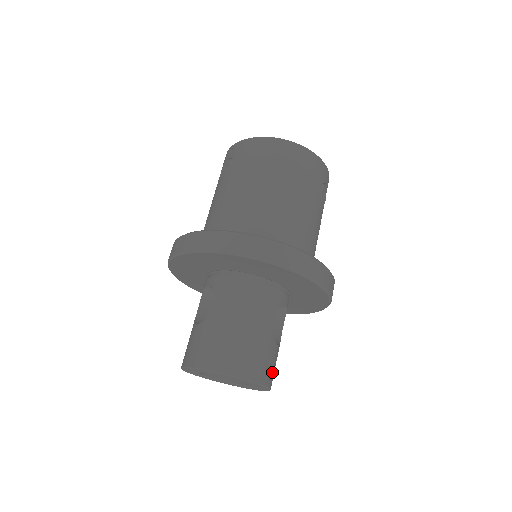
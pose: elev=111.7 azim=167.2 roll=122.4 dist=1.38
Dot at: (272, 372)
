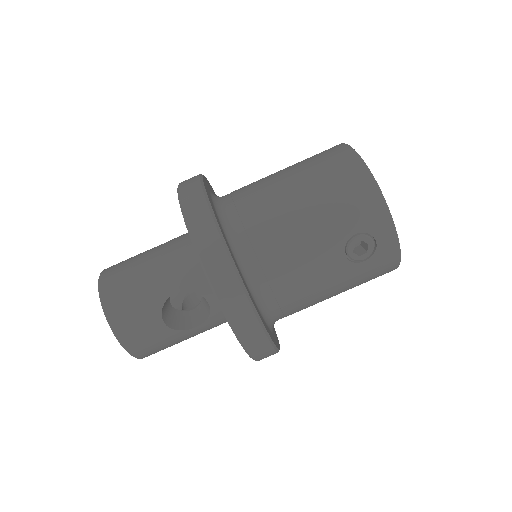
Dot at: (136, 336)
